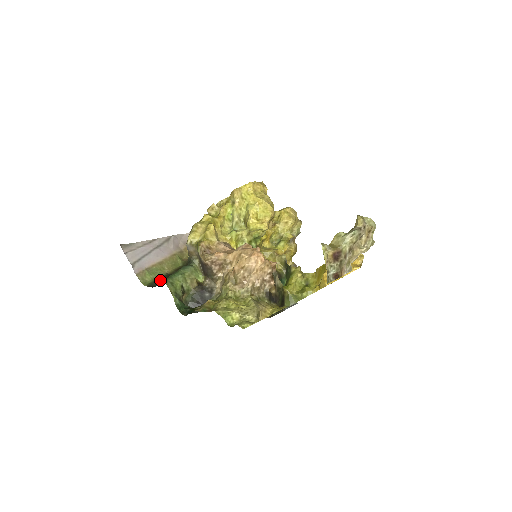
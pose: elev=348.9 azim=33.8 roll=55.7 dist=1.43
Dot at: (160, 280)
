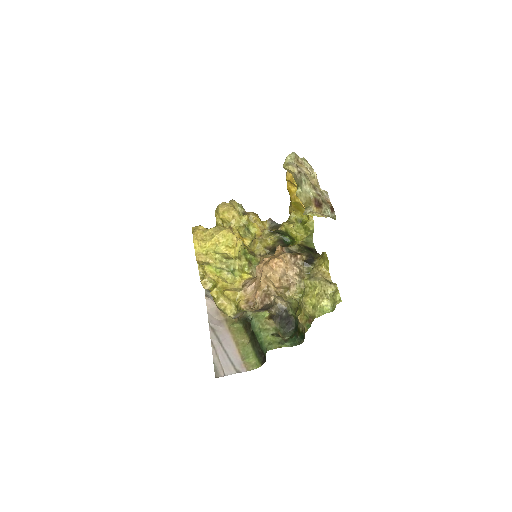
Dot at: (257, 351)
